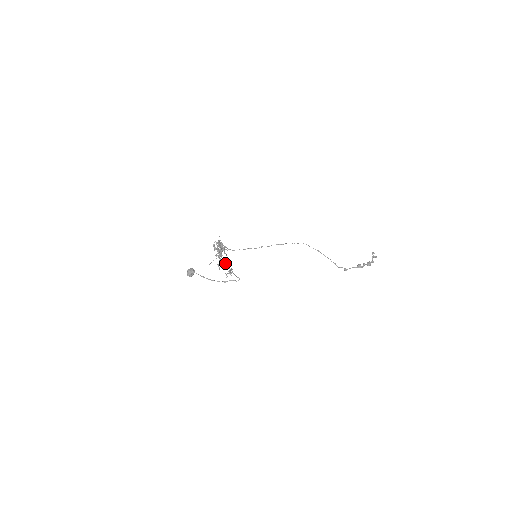
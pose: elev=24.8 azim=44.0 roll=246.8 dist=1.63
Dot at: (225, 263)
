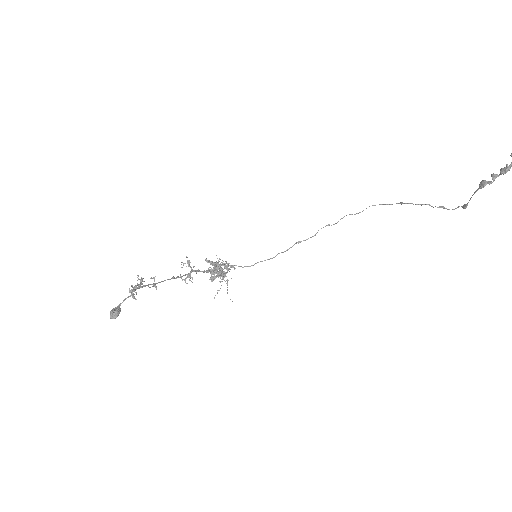
Dot at: (140, 280)
